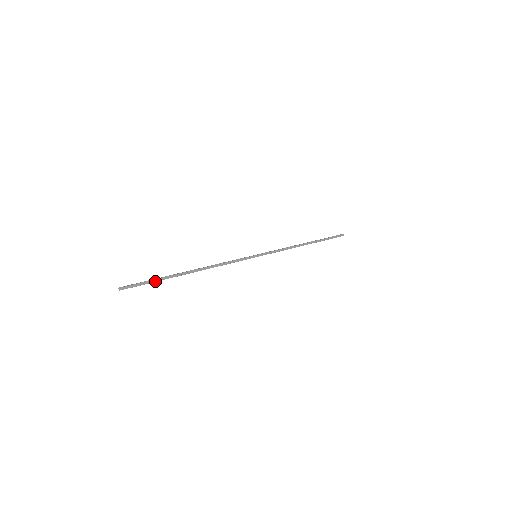
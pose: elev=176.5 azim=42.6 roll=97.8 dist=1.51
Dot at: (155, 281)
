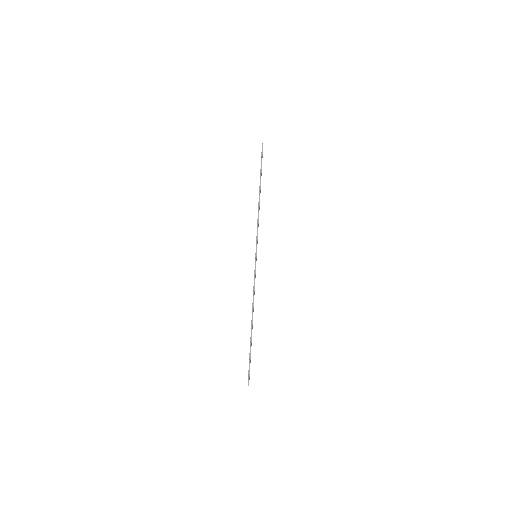
Dot at: occluded
